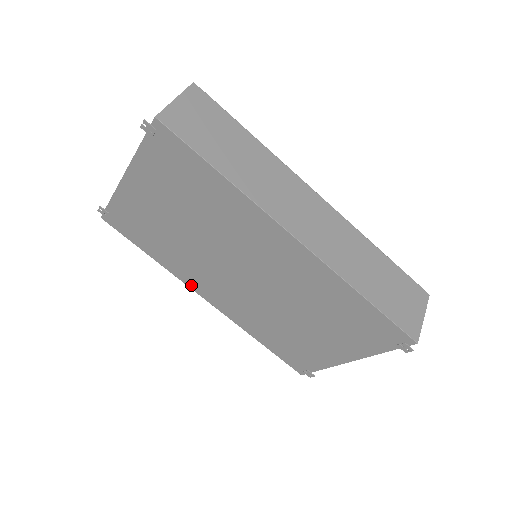
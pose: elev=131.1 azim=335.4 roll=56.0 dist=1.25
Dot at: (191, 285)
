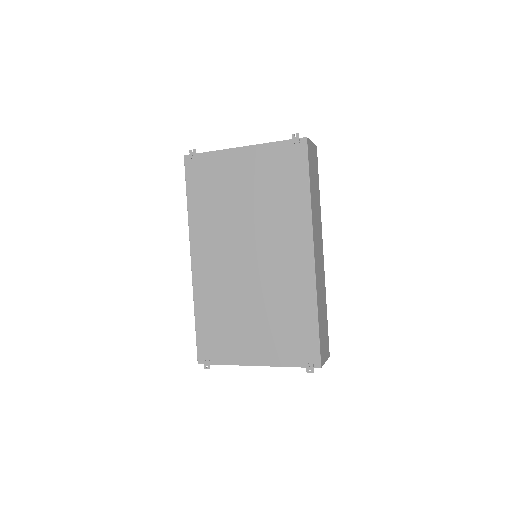
Dot at: (194, 241)
